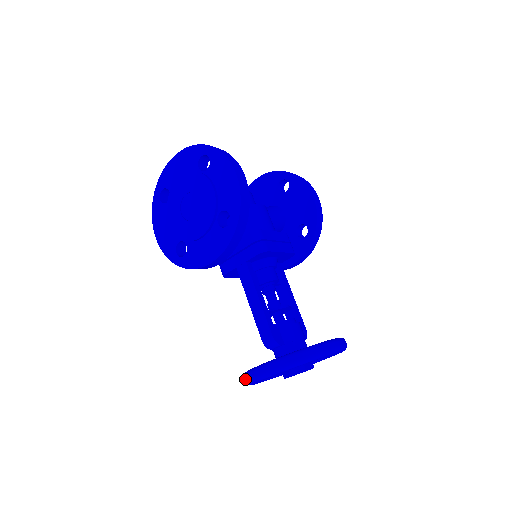
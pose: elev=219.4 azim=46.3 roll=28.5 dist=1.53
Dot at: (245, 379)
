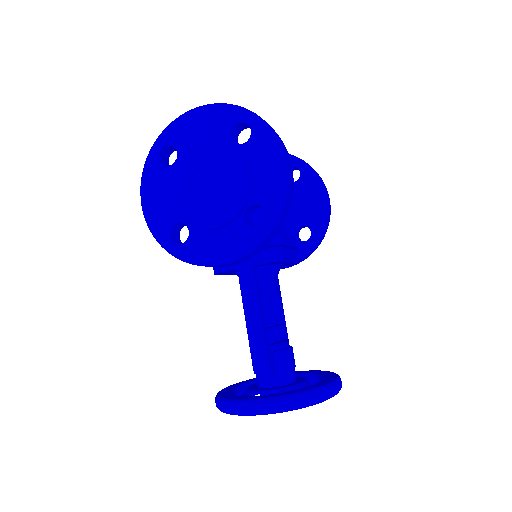
Dot at: (224, 408)
